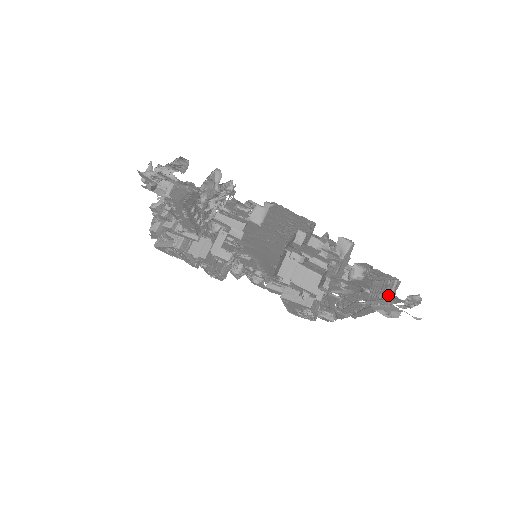
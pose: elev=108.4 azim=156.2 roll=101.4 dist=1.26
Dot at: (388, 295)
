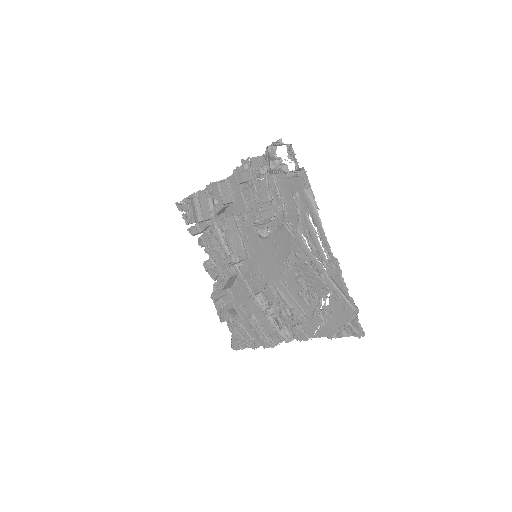
Dot at: occluded
